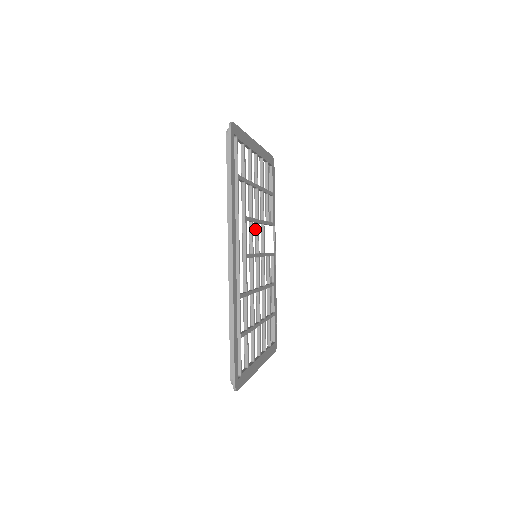
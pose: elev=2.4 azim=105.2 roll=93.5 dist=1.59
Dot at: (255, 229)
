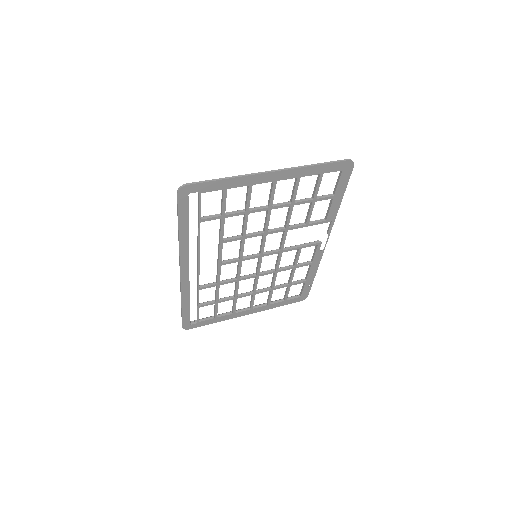
Dot at: (262, 237)
